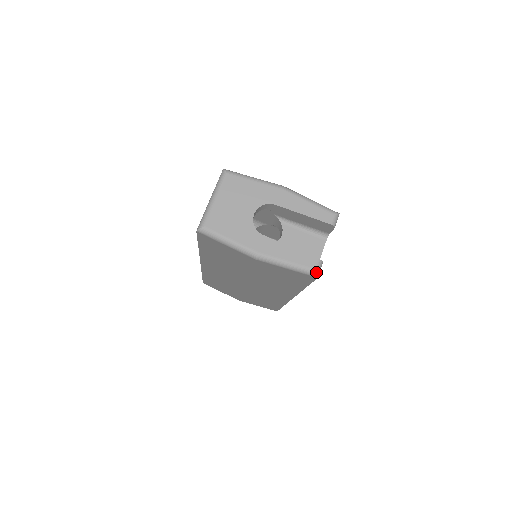
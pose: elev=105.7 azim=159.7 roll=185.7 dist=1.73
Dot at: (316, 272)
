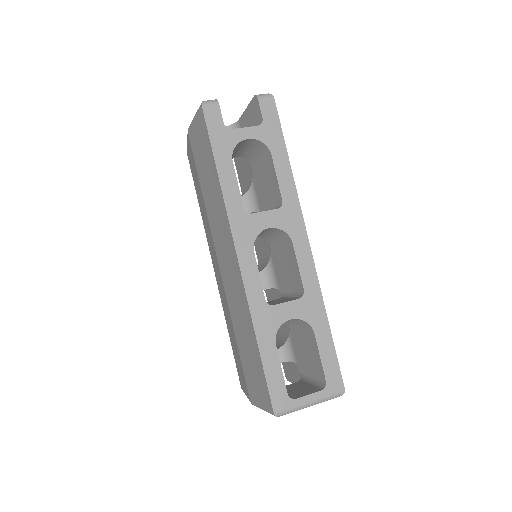
Dot at: (203, 101)
